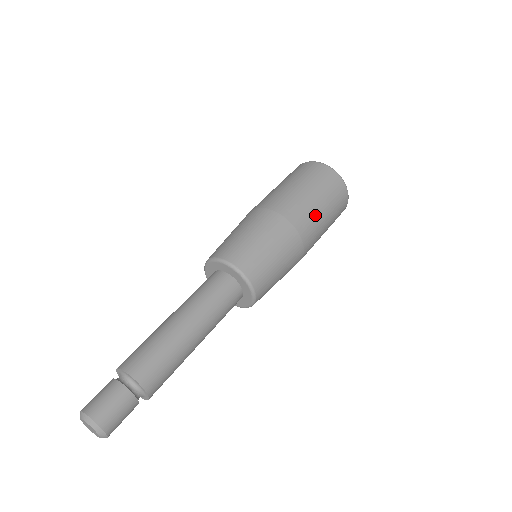
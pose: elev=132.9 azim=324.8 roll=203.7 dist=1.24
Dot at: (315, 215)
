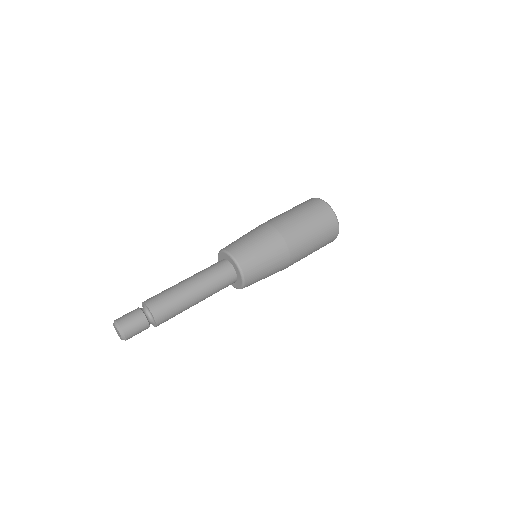
Dot at: (307, 250)
